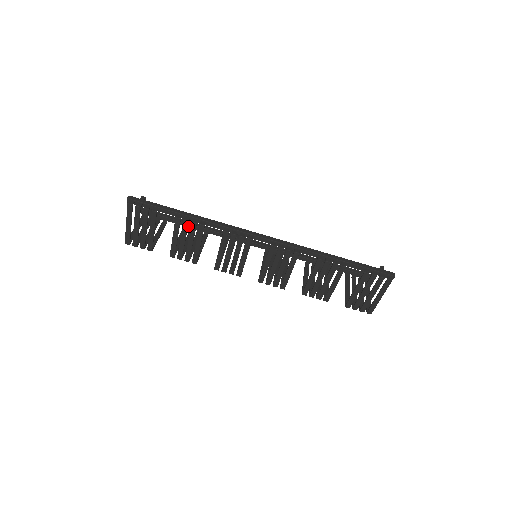
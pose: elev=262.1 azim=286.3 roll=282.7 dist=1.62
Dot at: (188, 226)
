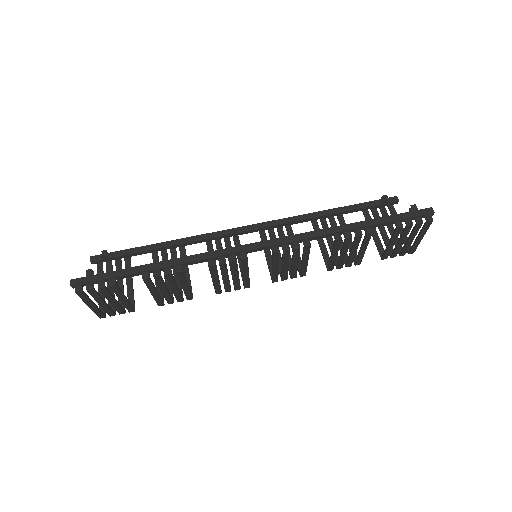
Dot at: (157, 250)
